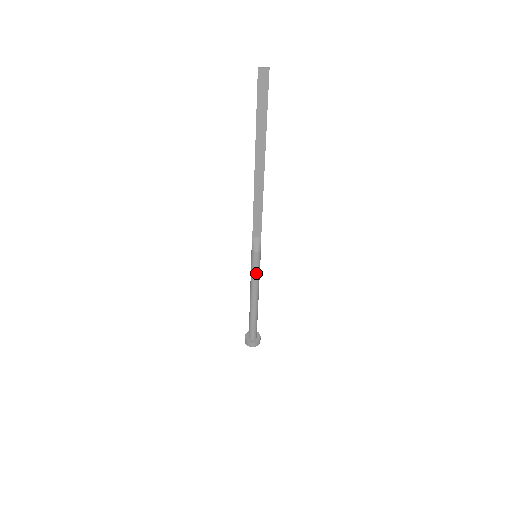
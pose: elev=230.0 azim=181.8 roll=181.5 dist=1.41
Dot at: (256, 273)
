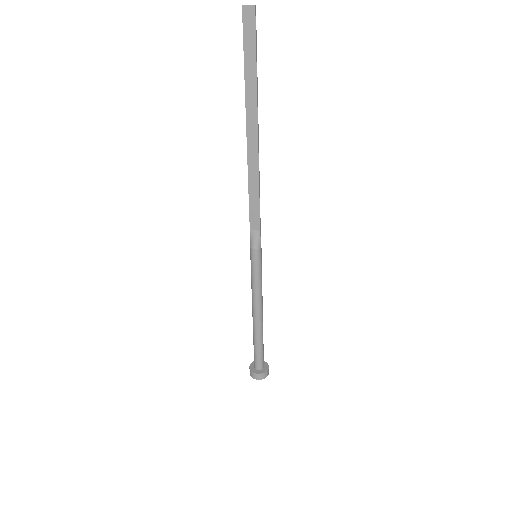
Dot at: (256, 278)
